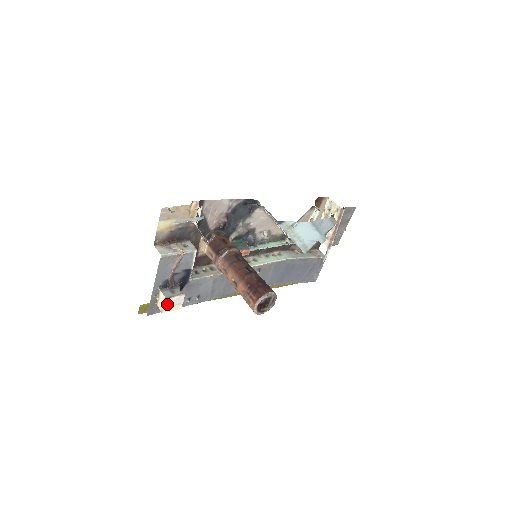
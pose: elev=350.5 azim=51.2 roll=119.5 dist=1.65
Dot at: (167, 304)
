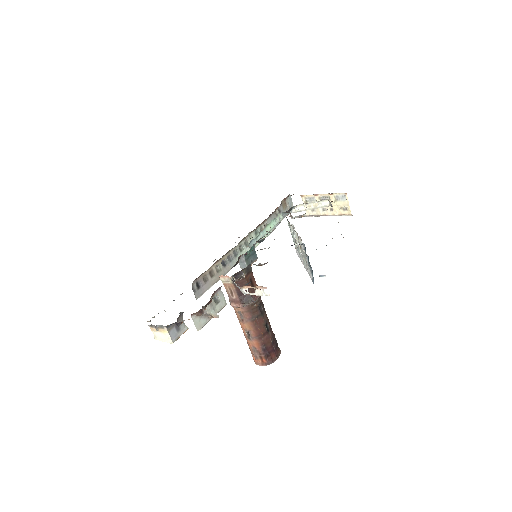
Dot at: occluded
